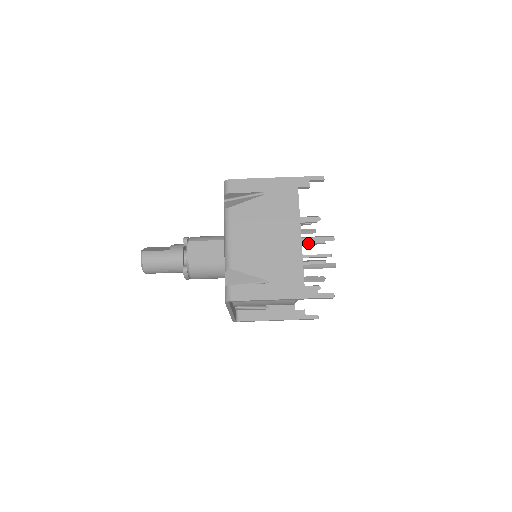
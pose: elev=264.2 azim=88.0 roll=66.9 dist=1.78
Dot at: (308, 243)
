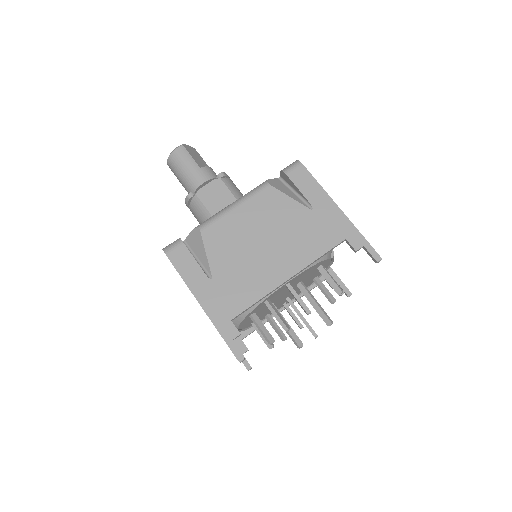
Dot at: (294, 295)
